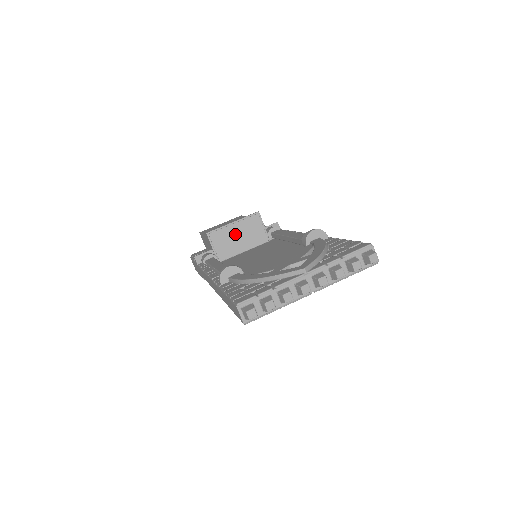
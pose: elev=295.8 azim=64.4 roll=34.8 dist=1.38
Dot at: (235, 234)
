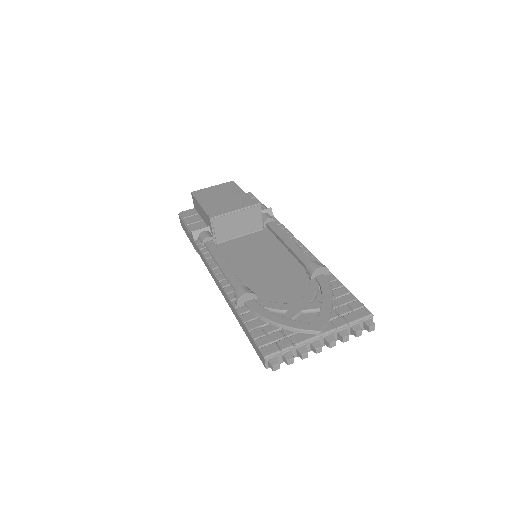
Dot at: (235, 221)
